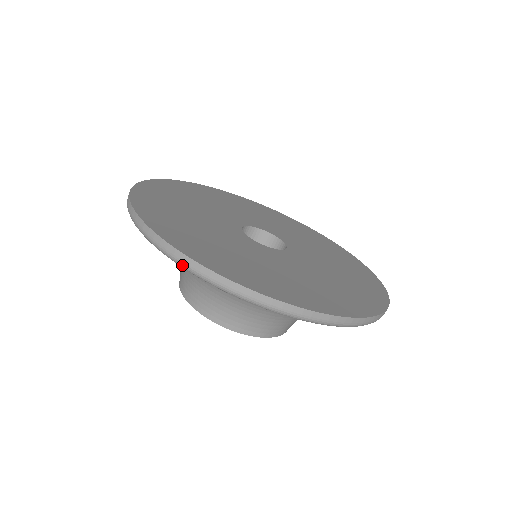
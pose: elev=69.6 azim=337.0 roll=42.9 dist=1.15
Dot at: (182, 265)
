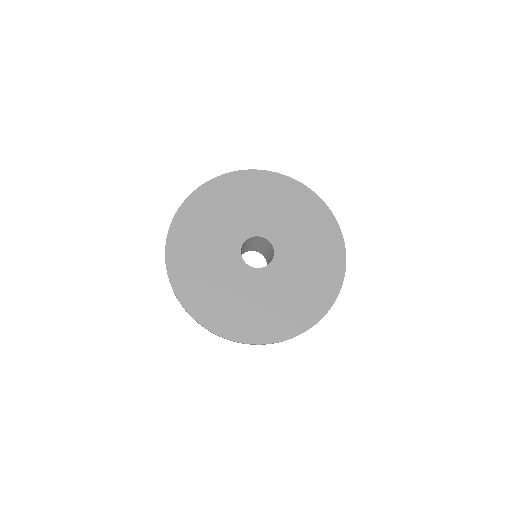
Dot at: occluded
